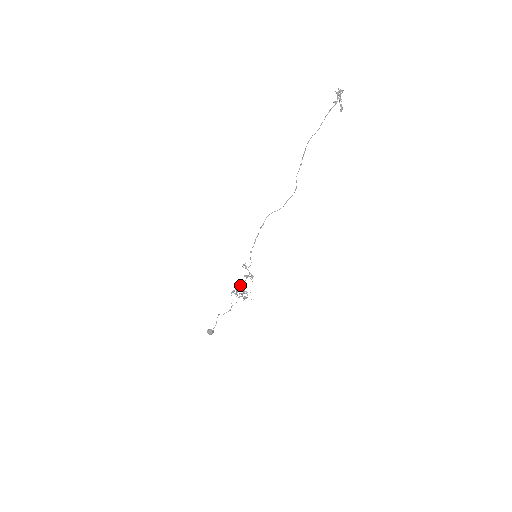
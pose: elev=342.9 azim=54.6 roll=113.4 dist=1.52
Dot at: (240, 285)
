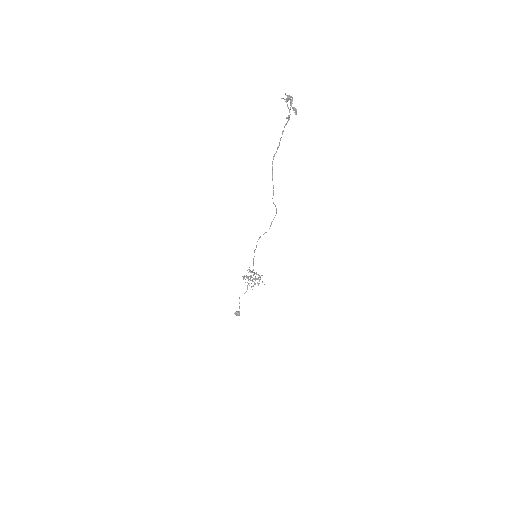
Dot at: occluded
